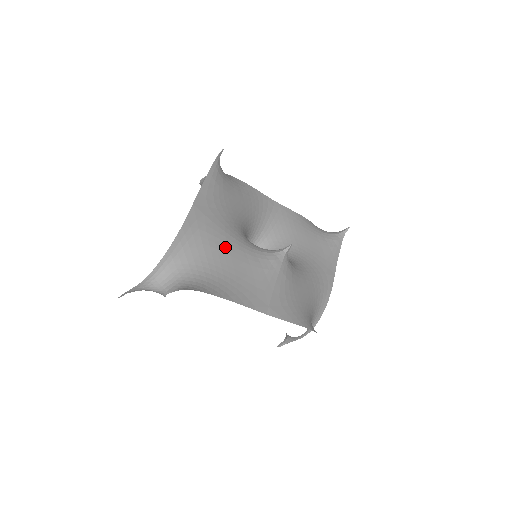
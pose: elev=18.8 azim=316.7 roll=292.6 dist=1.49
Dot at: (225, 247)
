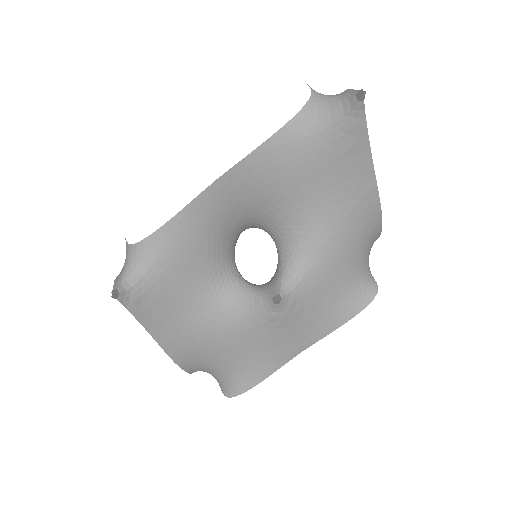
Dot at: (220, 343)
